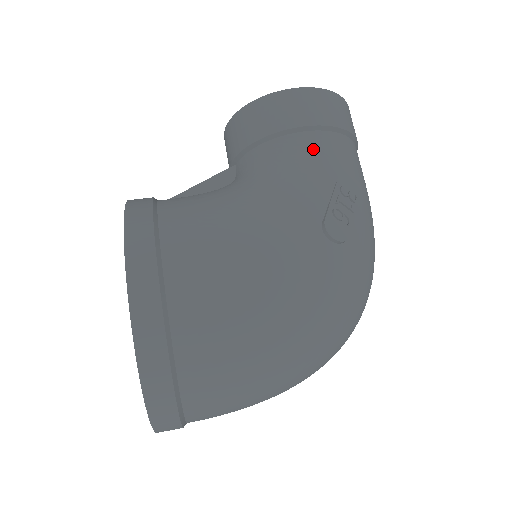
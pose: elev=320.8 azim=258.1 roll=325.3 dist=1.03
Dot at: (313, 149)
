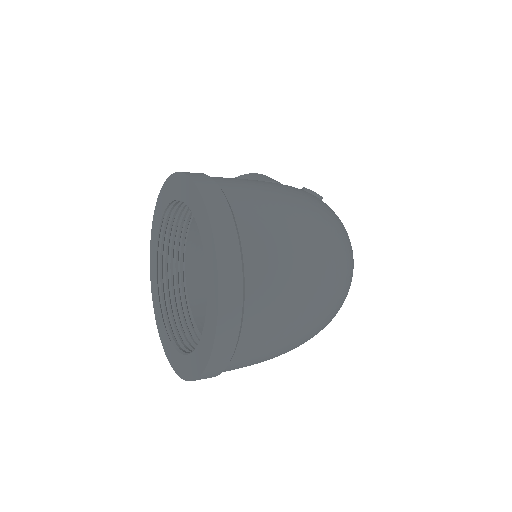
Dot at: occluded
